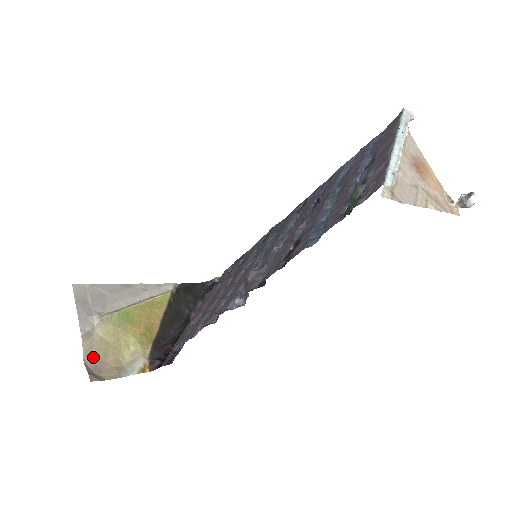
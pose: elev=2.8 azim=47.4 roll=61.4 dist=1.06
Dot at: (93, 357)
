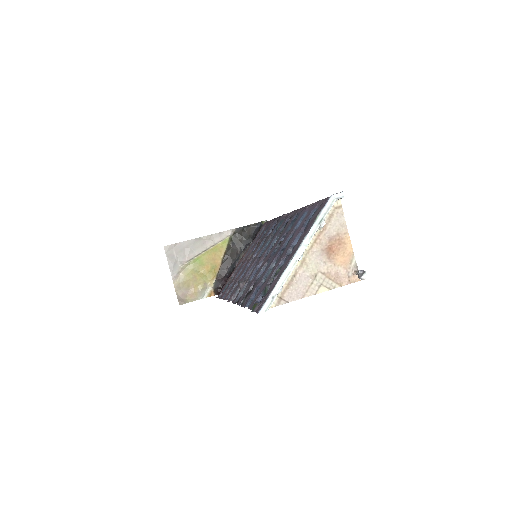
Dot at: (181, 288)
